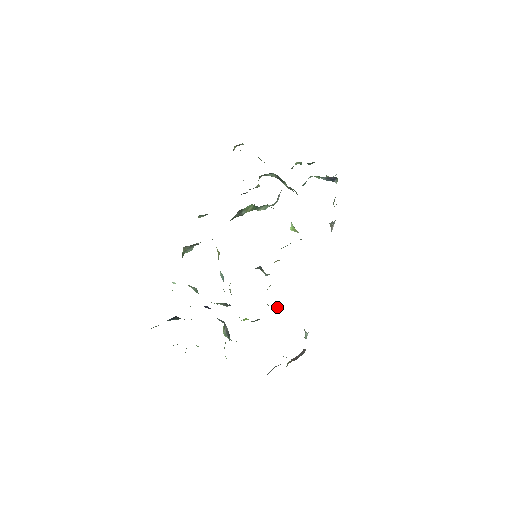
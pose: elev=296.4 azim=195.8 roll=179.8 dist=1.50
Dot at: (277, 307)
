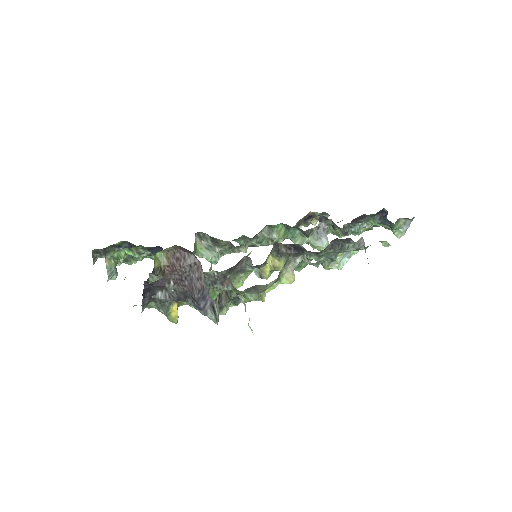
Dot at: occluded
